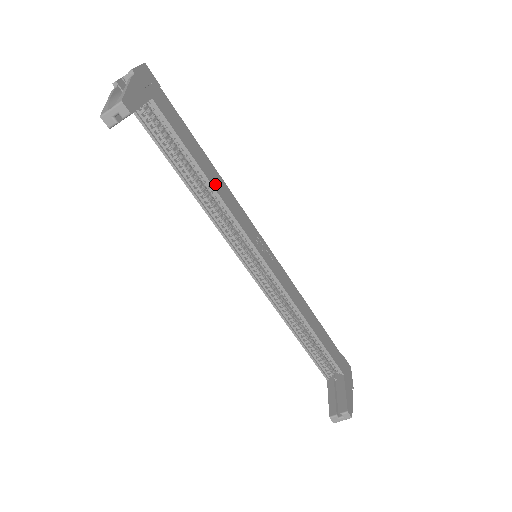
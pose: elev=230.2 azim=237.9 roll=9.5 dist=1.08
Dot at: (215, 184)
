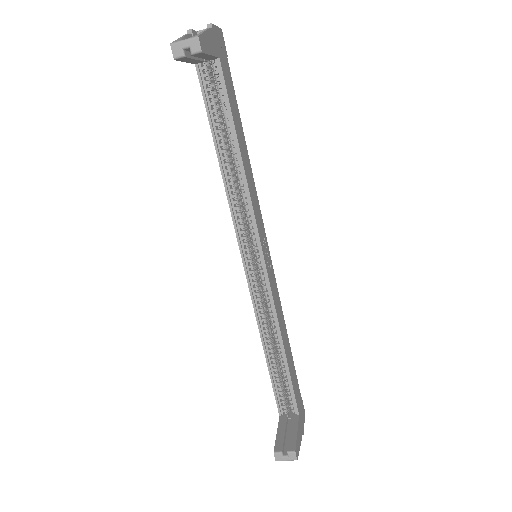
Dot at: (245, 166)
